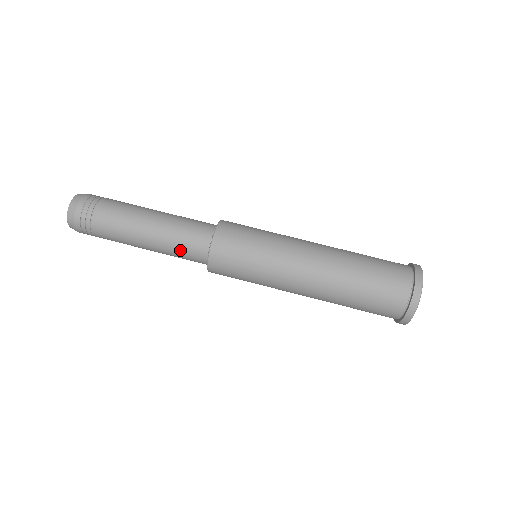
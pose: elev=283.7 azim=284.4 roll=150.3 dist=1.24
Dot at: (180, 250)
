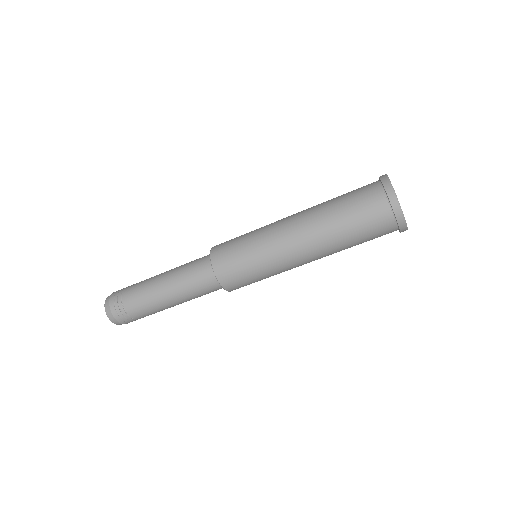
Dot at: occluded
